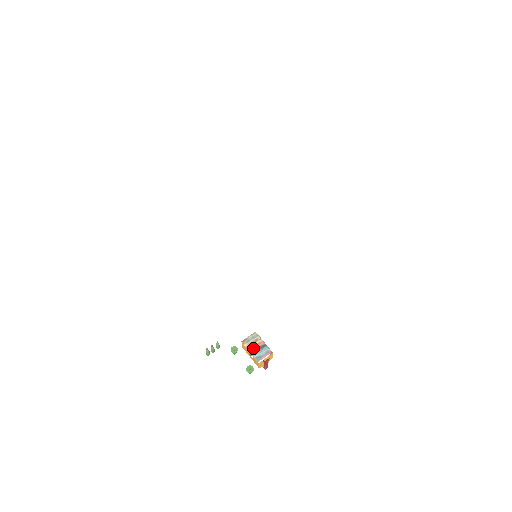
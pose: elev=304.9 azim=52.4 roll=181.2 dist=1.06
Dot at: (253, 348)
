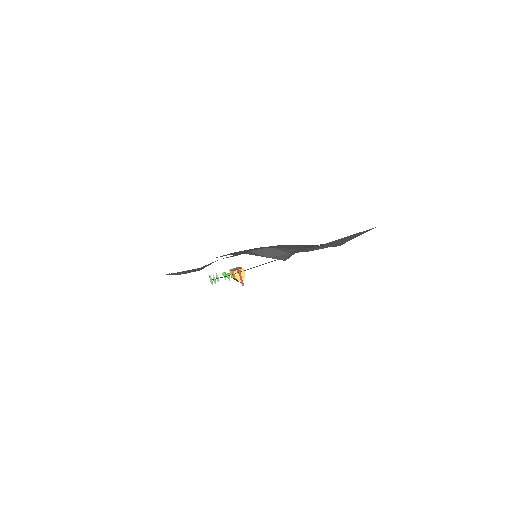
Dot at: occluded
